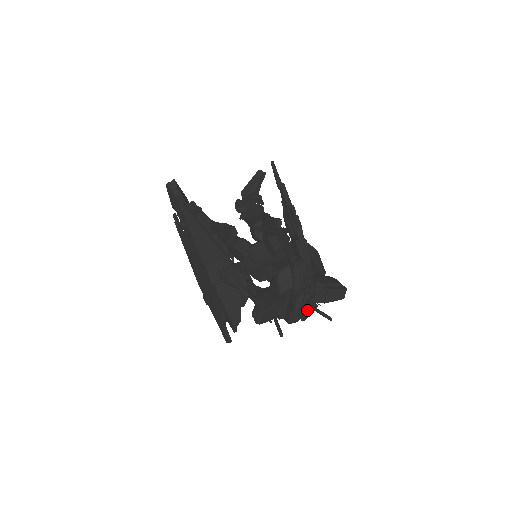
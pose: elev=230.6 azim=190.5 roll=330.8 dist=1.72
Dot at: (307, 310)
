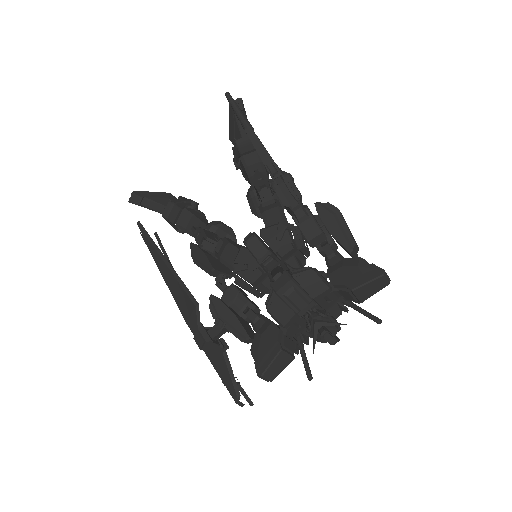
Dot at: (327, 340)
